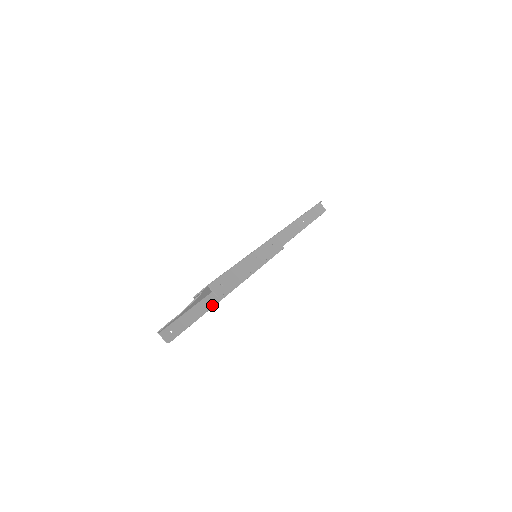
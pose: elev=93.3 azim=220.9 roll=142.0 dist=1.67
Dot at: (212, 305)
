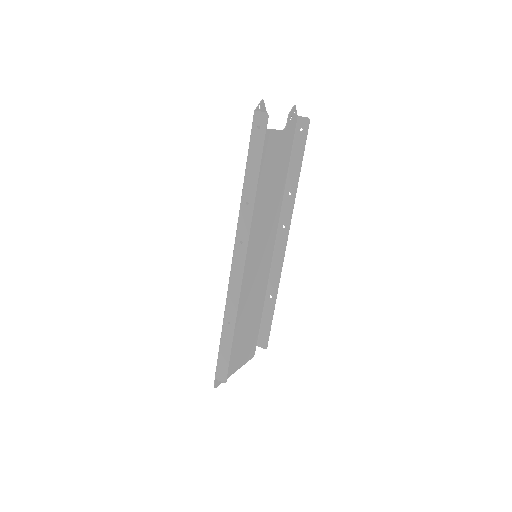
Dot at: (252, 205)
